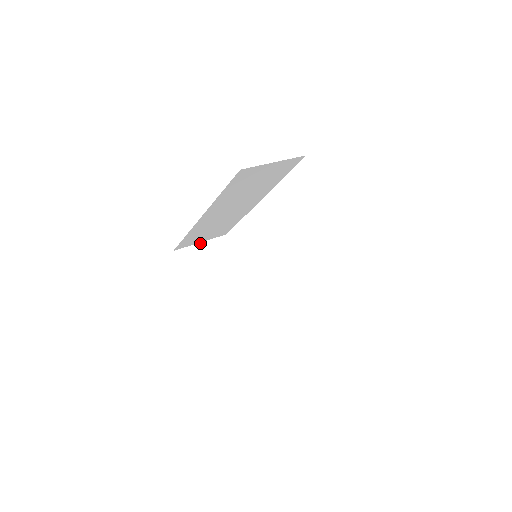
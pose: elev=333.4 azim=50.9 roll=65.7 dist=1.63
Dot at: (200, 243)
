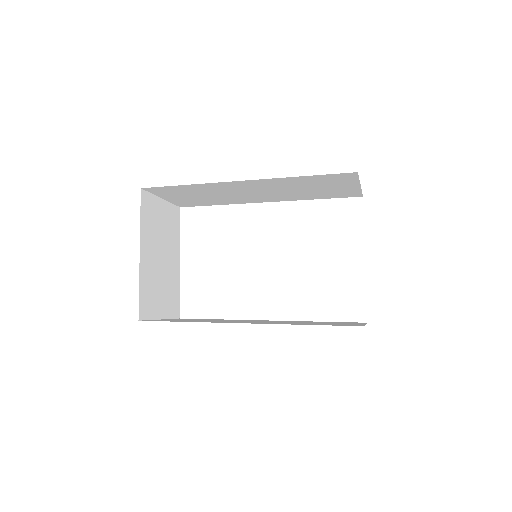
Dot at: (161, 199)
